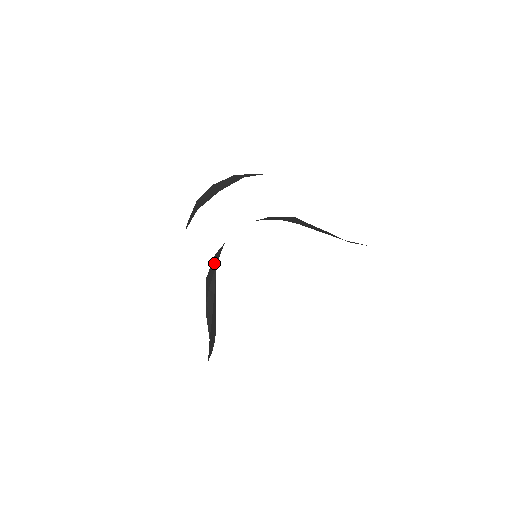
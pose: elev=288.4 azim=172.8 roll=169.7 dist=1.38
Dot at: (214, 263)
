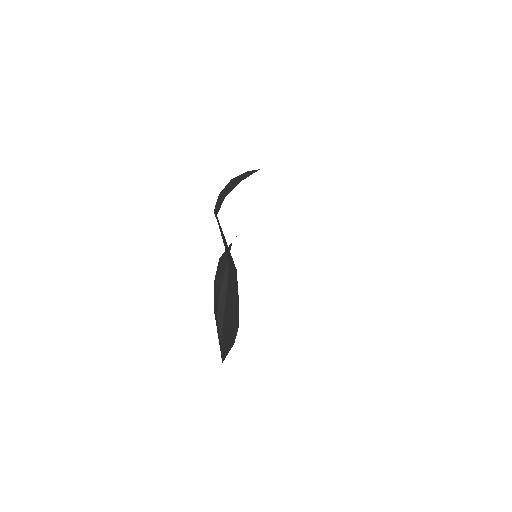
Dot at: (223, 262)
